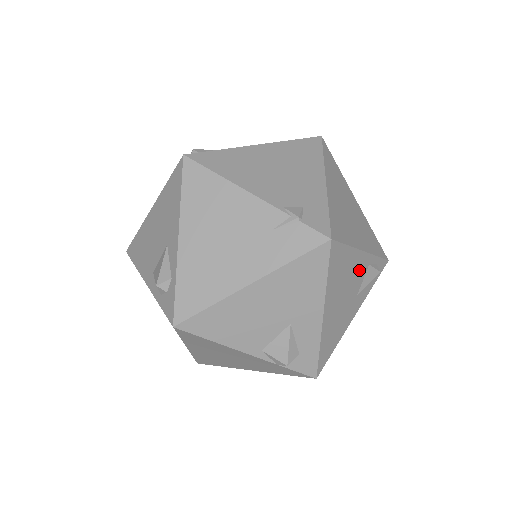
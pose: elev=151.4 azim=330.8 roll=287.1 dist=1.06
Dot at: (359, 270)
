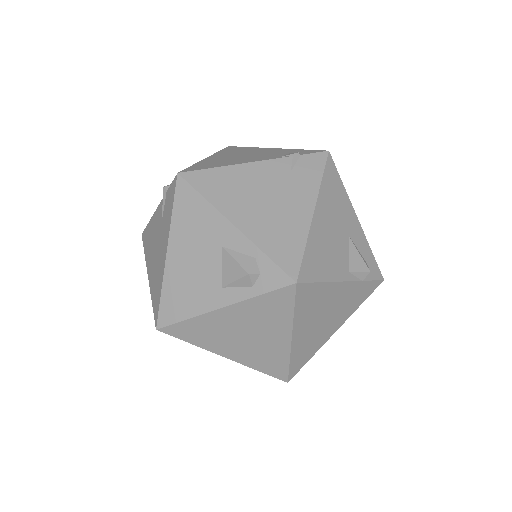
Dot at: occluded
